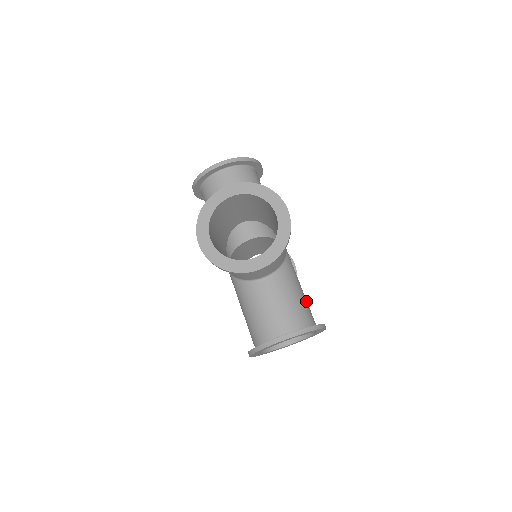
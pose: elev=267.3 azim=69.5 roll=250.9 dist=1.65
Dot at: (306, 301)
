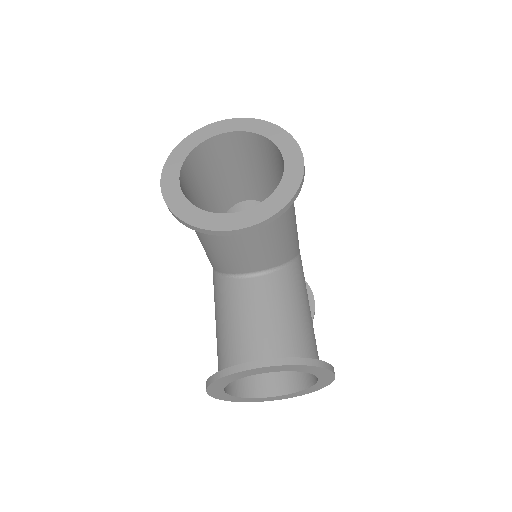
Dot at: occluded
